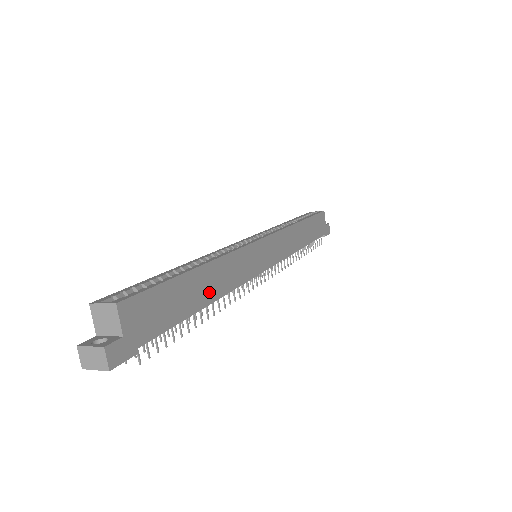
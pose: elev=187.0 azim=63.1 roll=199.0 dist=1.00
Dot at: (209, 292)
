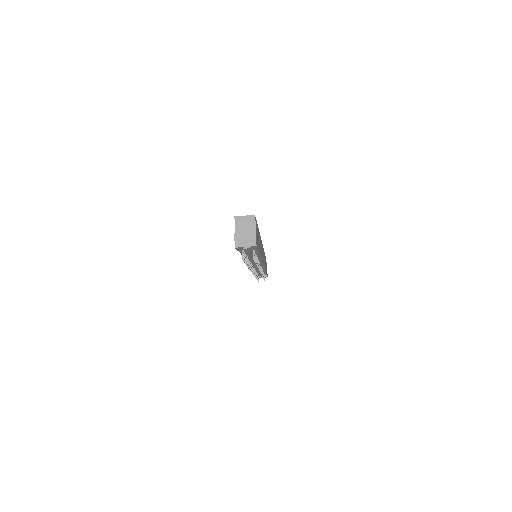
Dot at: (260, 249)
